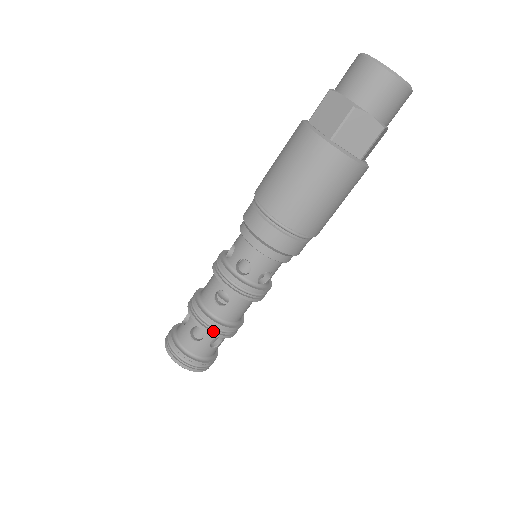
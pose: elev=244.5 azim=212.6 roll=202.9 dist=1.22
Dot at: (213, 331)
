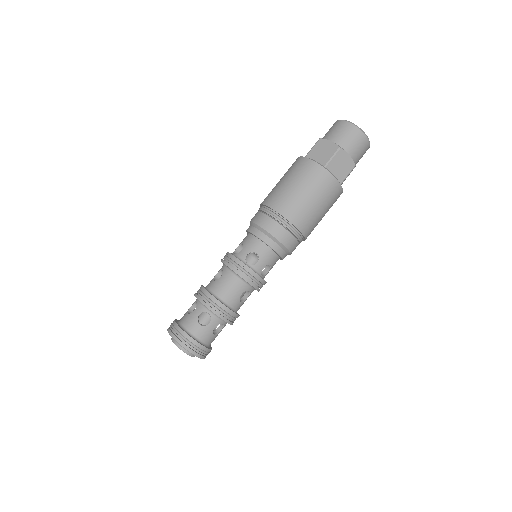
Dot at: (202, 300)
